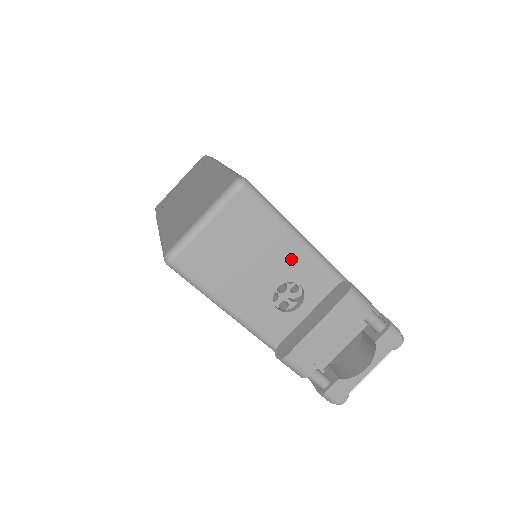
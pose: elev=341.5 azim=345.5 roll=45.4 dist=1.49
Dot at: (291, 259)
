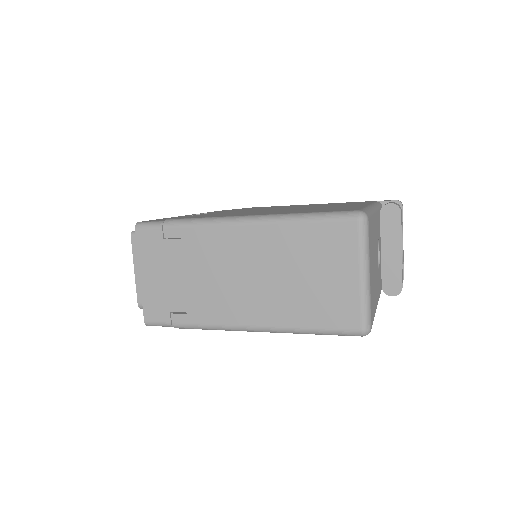
Dot at: (376, 230)
